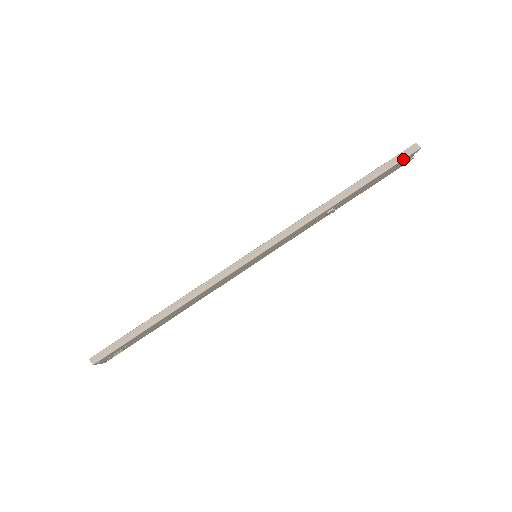
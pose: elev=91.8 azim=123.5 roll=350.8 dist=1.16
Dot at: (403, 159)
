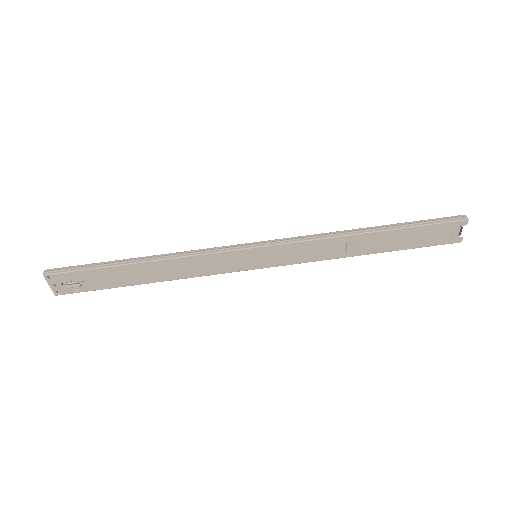
Dot at: (446, 222)
